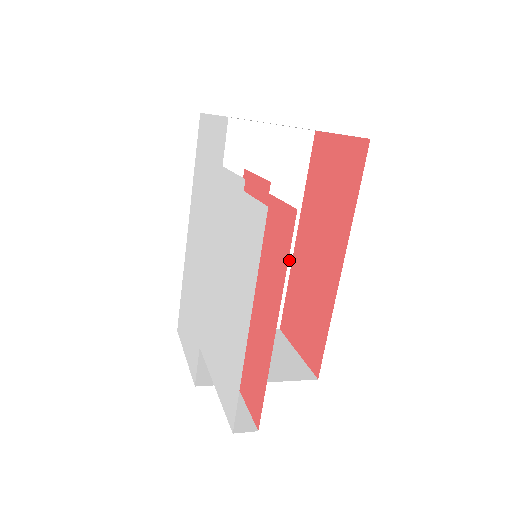
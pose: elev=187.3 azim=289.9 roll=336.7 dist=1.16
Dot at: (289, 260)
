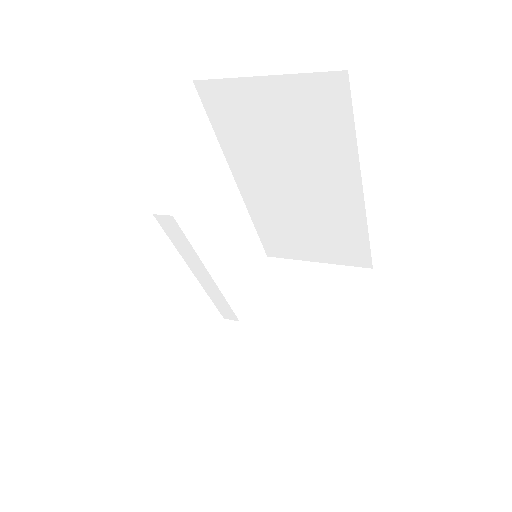
Dot at: (362, 213)
